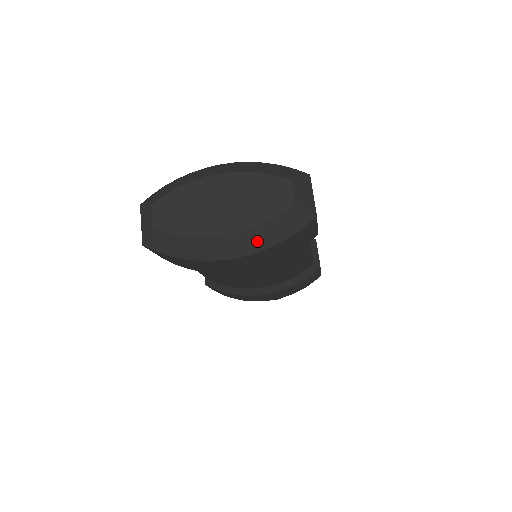
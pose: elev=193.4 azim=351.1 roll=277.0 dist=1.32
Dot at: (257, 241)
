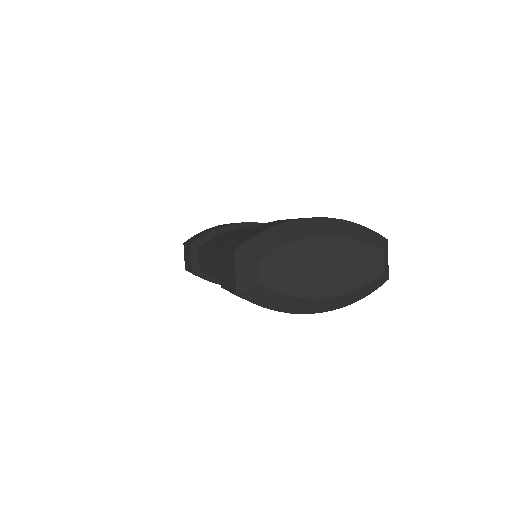
Dot at: (346, 301)
